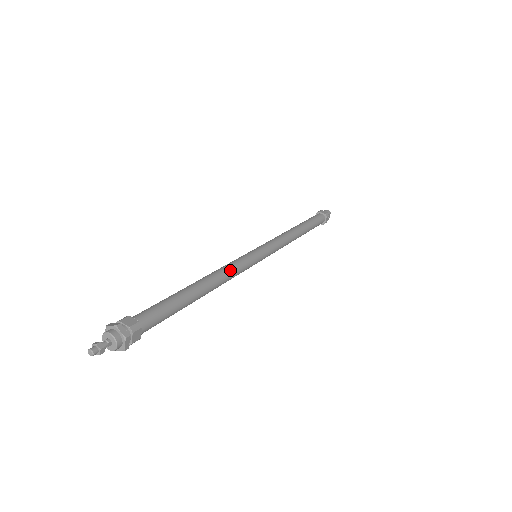
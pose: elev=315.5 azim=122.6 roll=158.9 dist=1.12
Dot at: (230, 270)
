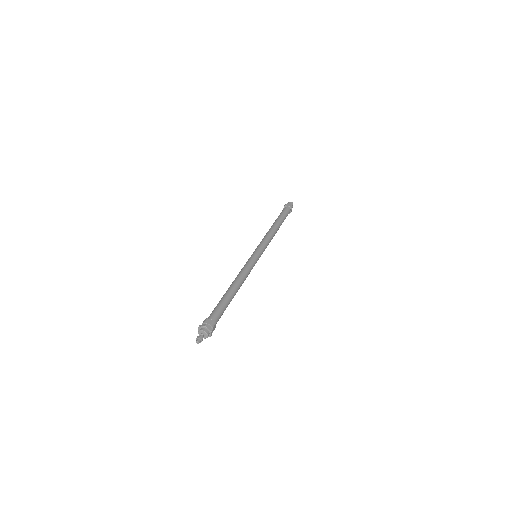
Dot at: (246, 273)
